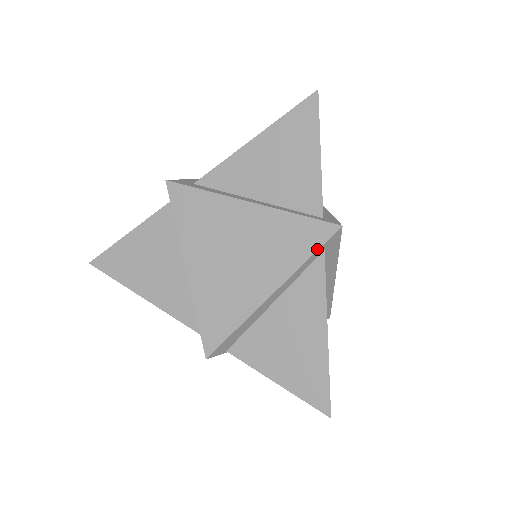
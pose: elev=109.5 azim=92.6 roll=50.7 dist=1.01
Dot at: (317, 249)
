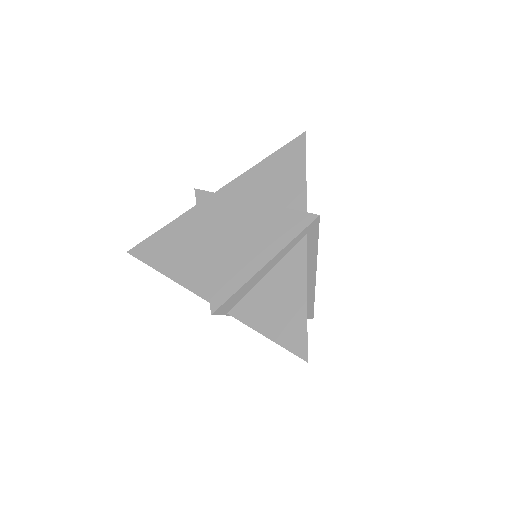
Dot at: (301, 231)
